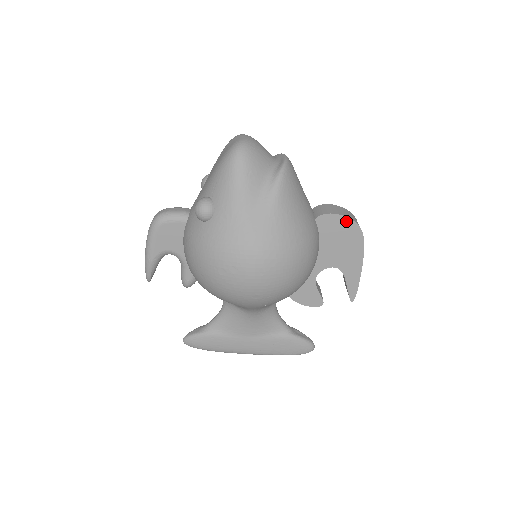
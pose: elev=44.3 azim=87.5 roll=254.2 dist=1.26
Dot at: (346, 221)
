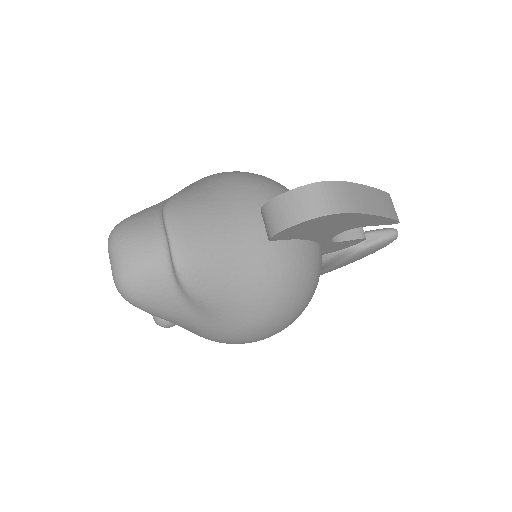
Dot at: (305, 223)
